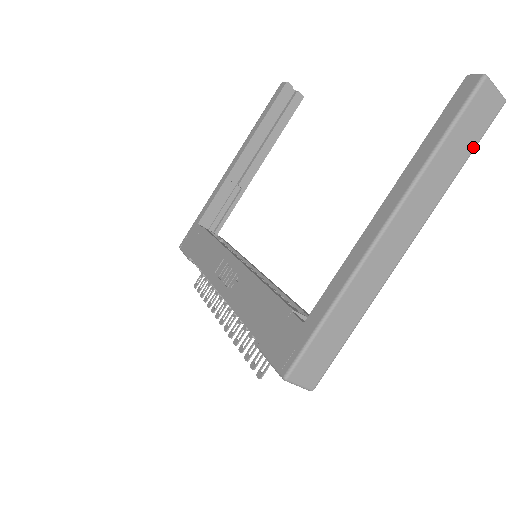
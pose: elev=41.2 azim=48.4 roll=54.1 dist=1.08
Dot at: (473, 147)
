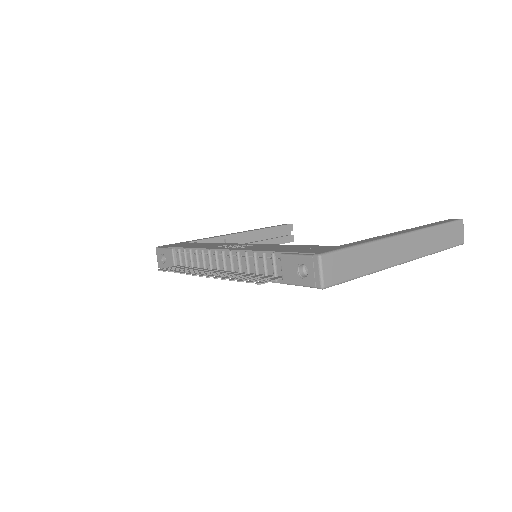
Dot at: (448, 246)
